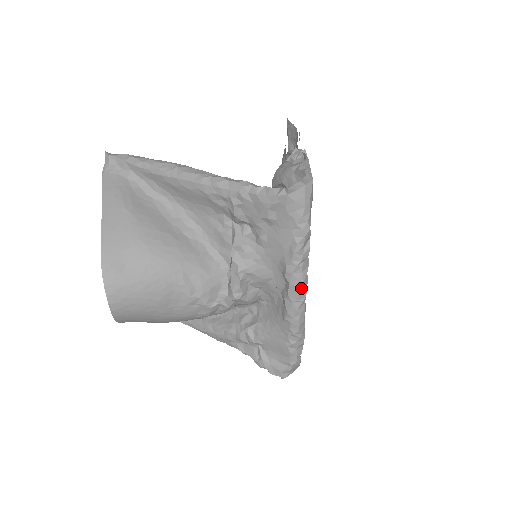
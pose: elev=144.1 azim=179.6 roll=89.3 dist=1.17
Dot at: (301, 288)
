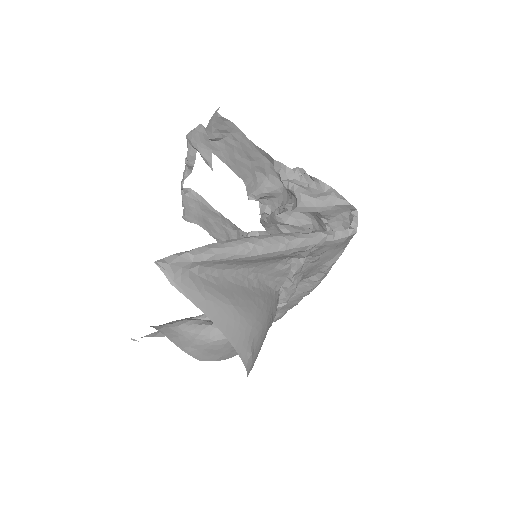
Dot at: occluded
